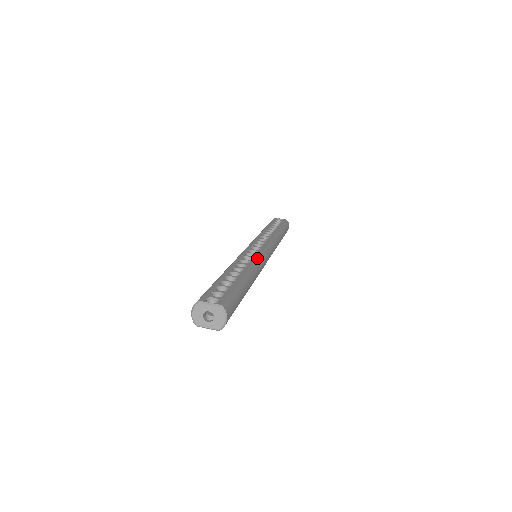
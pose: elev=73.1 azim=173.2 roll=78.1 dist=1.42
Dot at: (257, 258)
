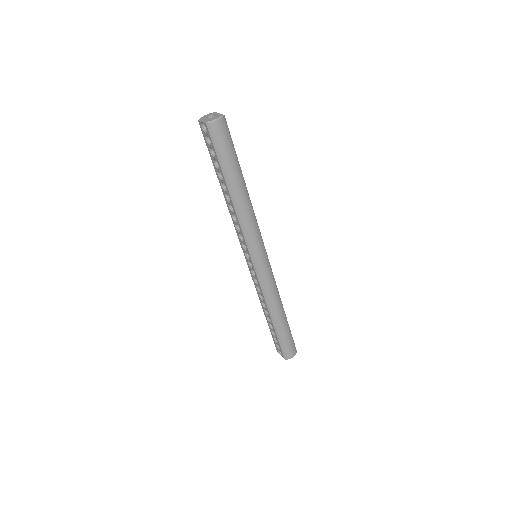
Dot at: occluded
